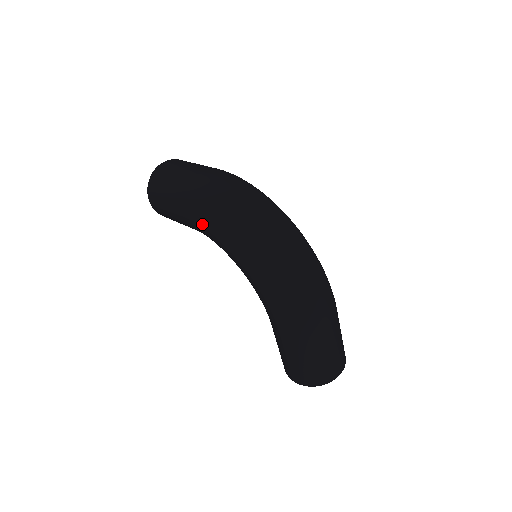
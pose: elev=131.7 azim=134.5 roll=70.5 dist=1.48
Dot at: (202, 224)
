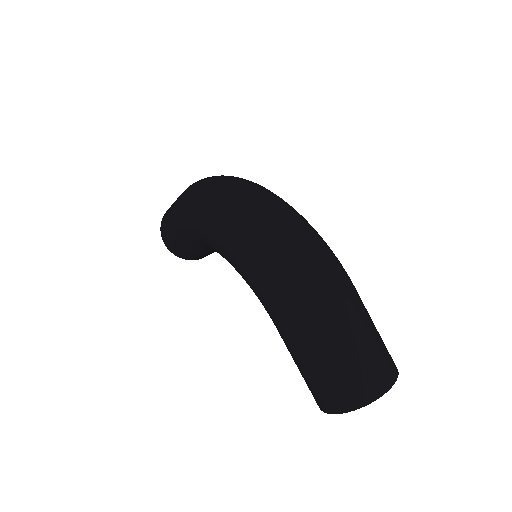
Dot at: (188, 225)
